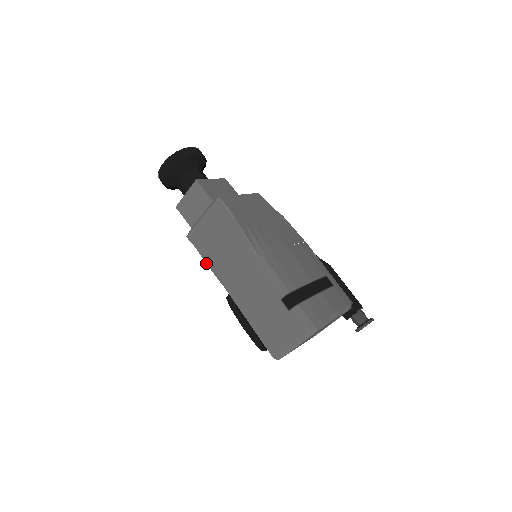
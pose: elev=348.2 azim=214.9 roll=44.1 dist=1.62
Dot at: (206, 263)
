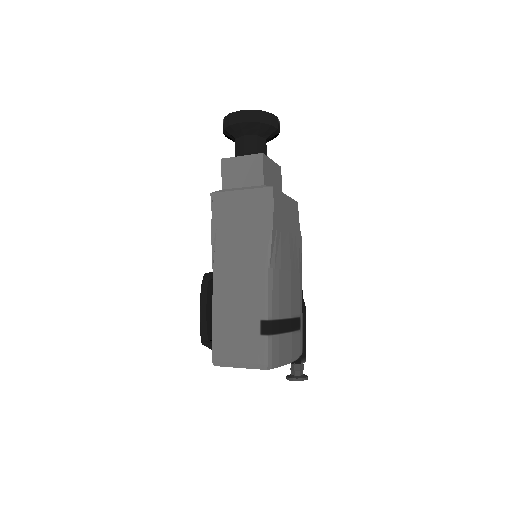
Dot at: (211, 231)
